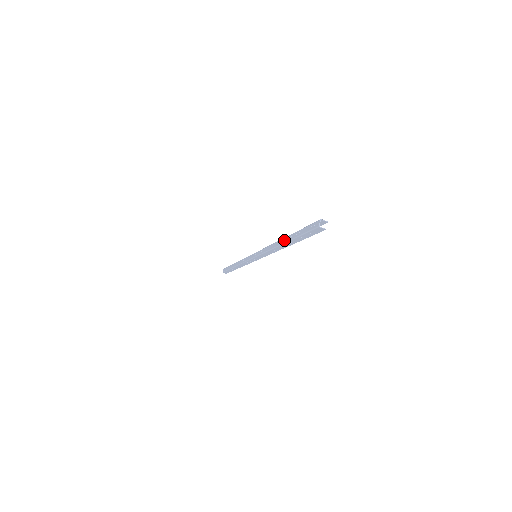
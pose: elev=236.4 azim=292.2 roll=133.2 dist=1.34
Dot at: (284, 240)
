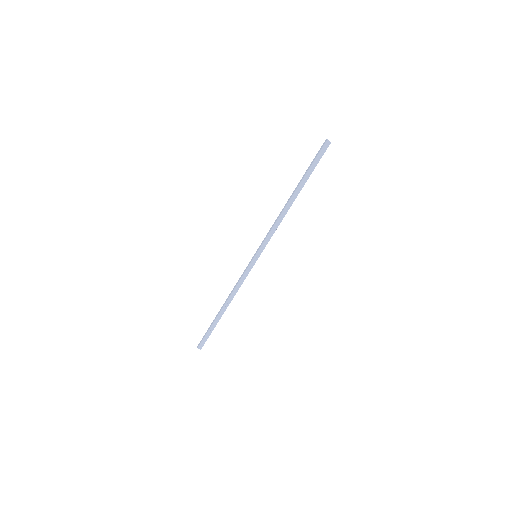
Dot at: (293, 192)
